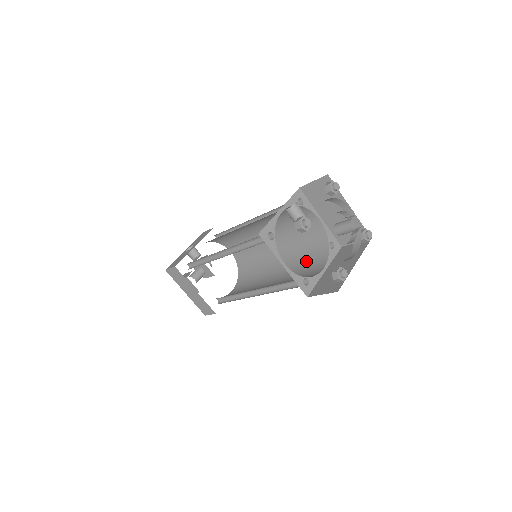
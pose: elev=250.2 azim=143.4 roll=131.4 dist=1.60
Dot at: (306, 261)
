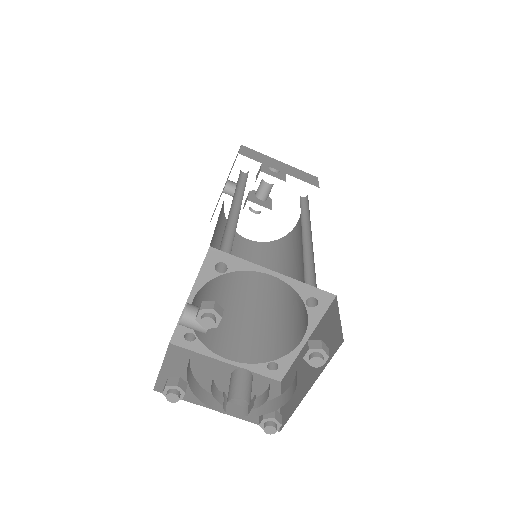
Dot at: occluded
